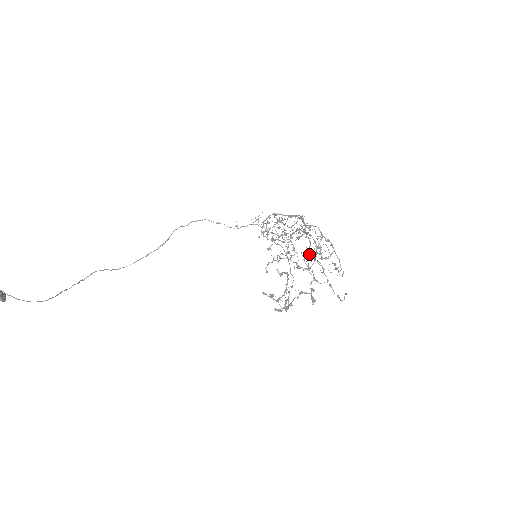
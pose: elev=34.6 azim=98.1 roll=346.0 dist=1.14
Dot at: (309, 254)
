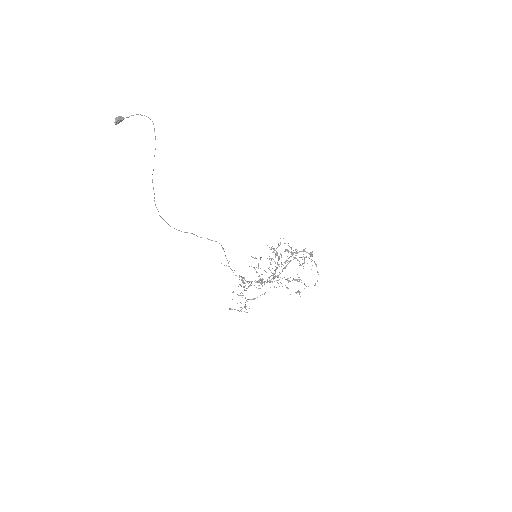
Dot at: (276, 287)
